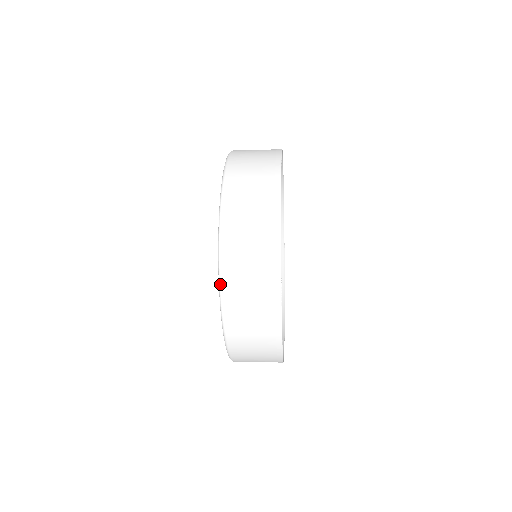
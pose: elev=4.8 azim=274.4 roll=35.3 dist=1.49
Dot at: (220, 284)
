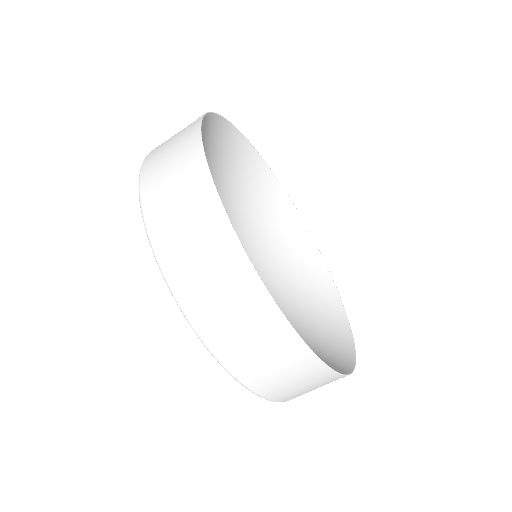
Dot at: (186, 318)
